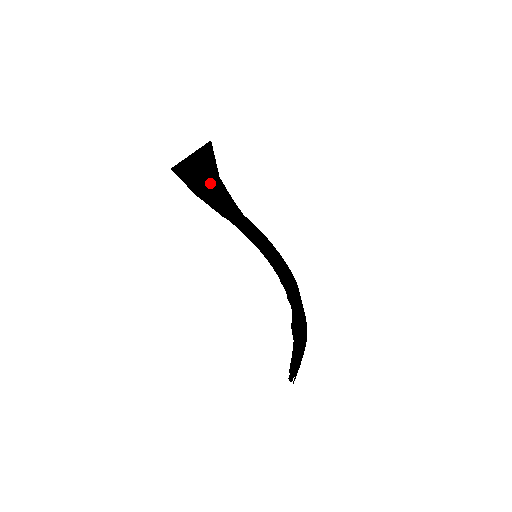
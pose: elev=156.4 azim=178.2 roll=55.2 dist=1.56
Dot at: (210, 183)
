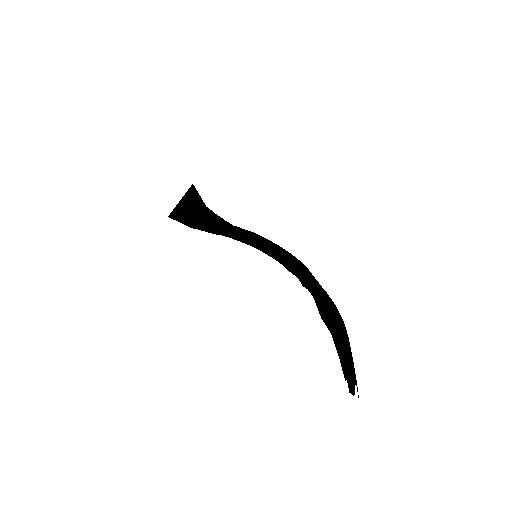
Dot at: (199, 213)
